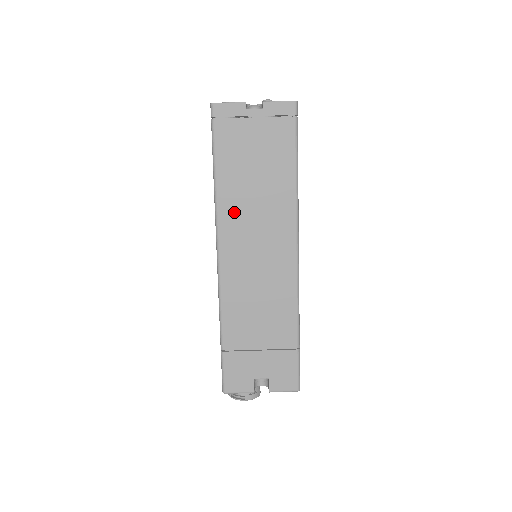
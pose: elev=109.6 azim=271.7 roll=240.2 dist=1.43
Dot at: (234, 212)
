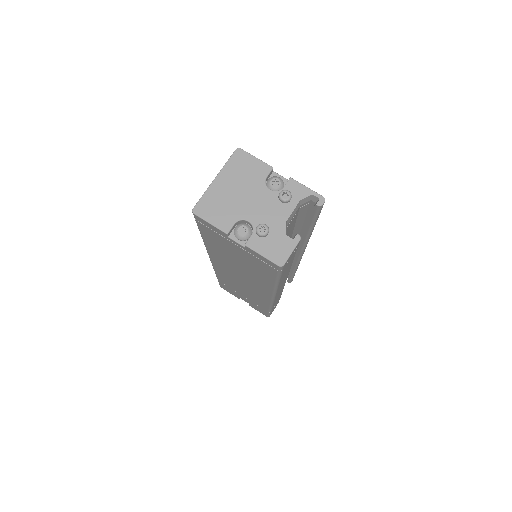
Dot at: (221, 259)
